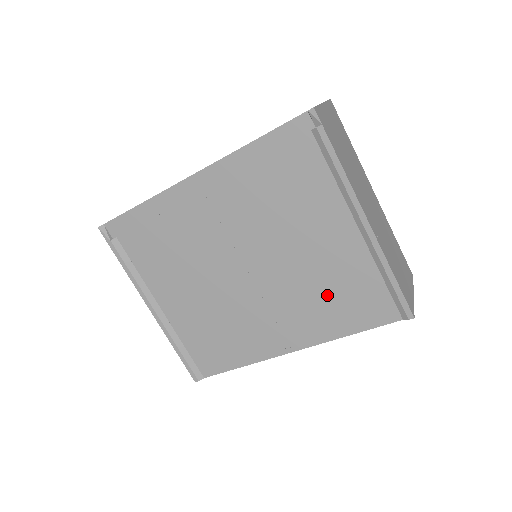
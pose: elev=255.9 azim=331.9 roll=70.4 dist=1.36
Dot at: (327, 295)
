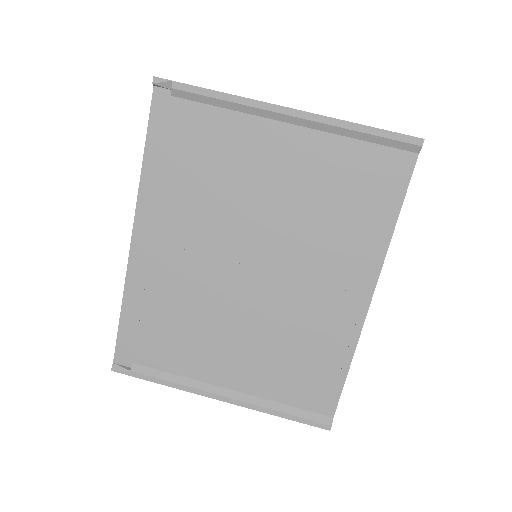
Dot at: (336, 210)
